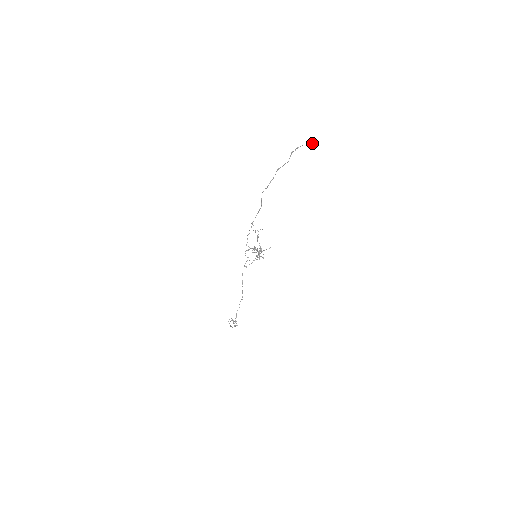
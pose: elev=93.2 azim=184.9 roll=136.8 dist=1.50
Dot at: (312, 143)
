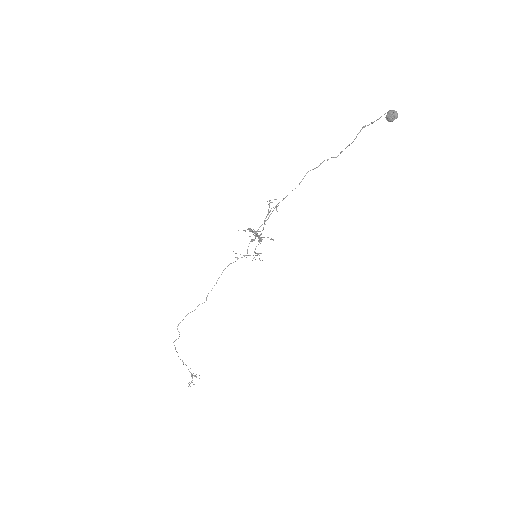
Dot at: (389, 112)
